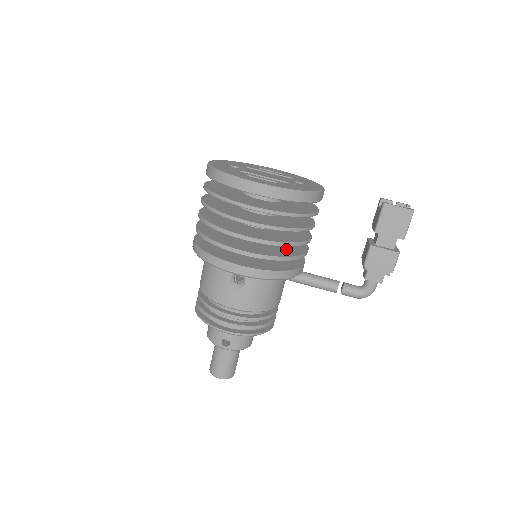
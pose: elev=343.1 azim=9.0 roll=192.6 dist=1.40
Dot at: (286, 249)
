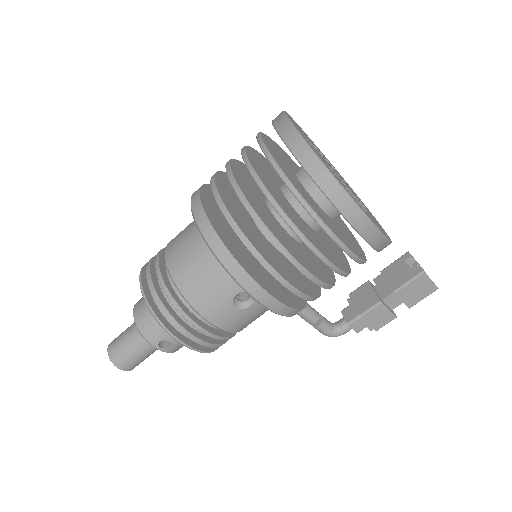
Dot at: occluded
